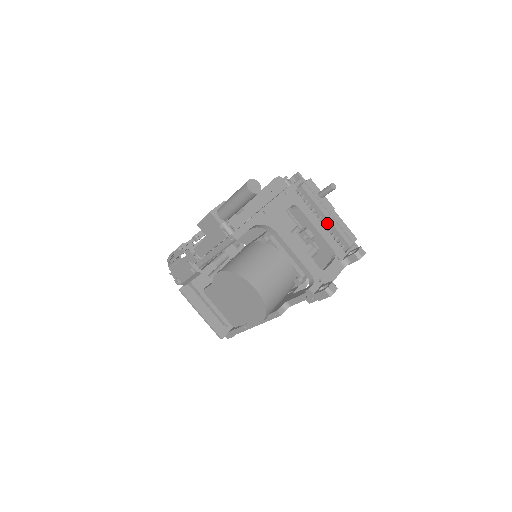
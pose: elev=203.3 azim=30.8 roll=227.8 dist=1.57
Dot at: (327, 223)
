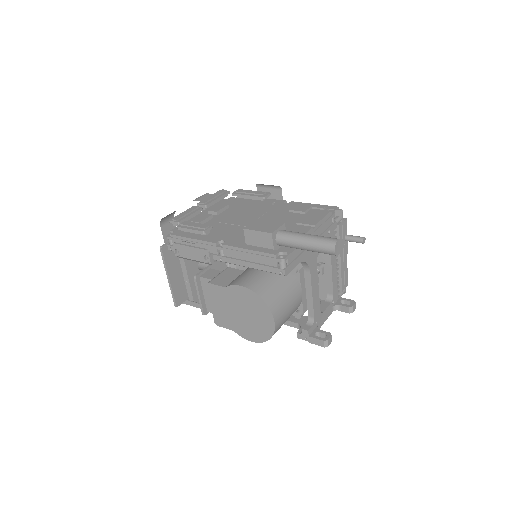
Dot at: occluded
